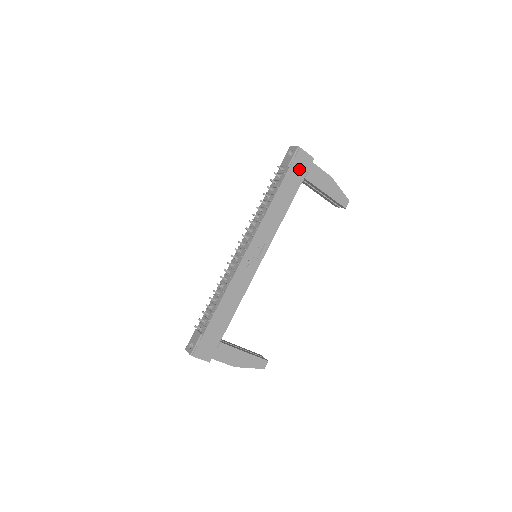
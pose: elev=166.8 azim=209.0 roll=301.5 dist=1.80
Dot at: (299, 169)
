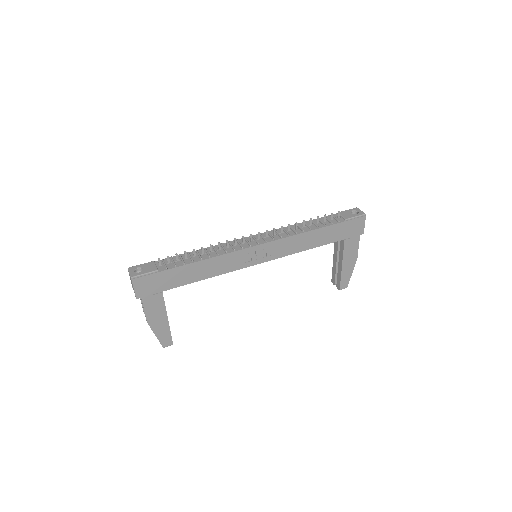
Dot at: (349, 229)
